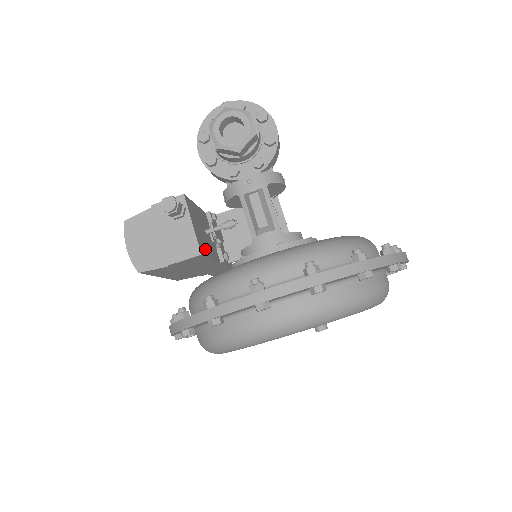
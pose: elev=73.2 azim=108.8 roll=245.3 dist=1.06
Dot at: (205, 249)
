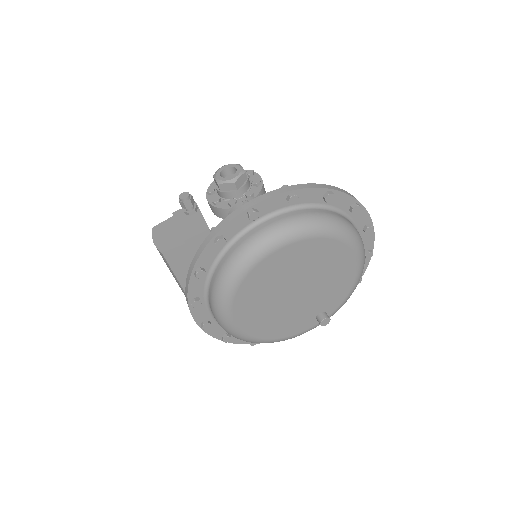
Dot at: occluded
